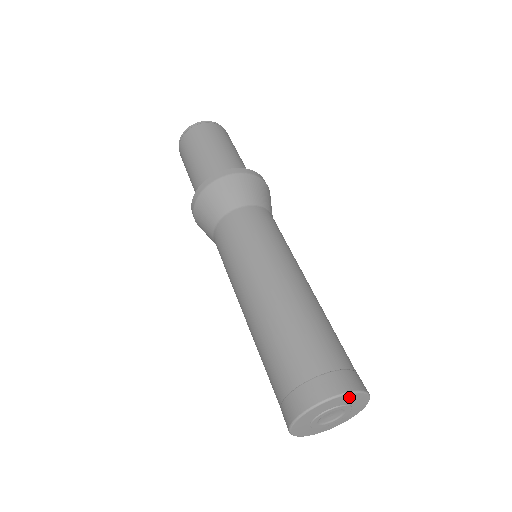
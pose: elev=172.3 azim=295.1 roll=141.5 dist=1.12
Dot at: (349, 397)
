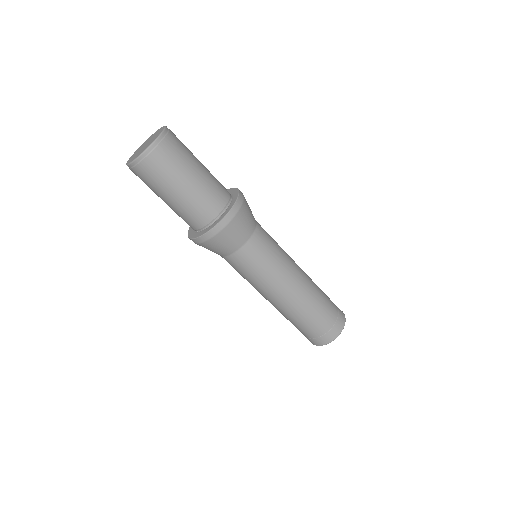
Dot at: occluded
